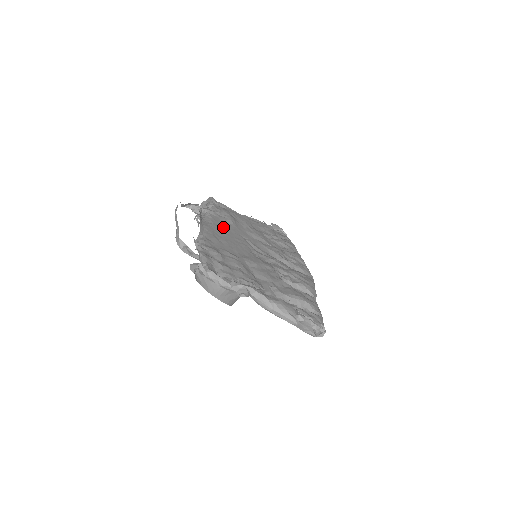
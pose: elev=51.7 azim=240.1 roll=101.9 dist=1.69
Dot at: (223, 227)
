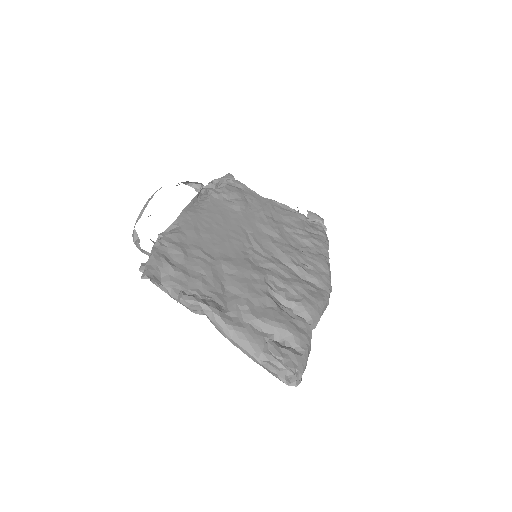
Dot at: (220, 215)
